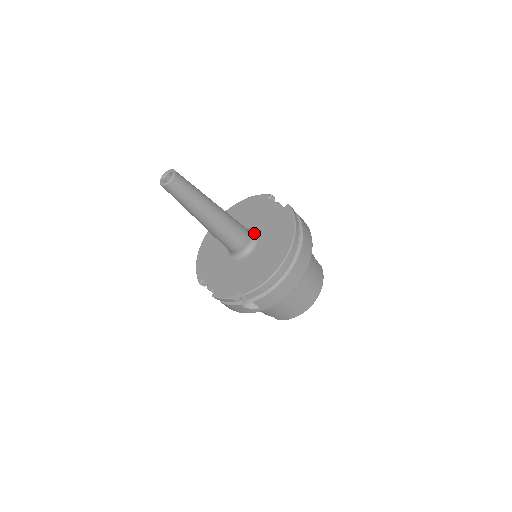
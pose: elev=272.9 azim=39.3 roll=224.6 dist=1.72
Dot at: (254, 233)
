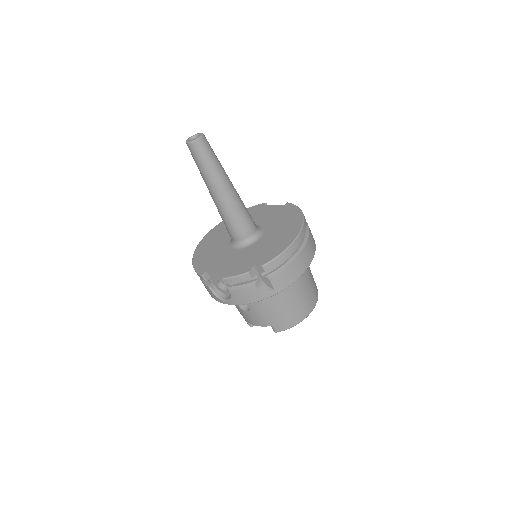
Dot at: (258, 226)
